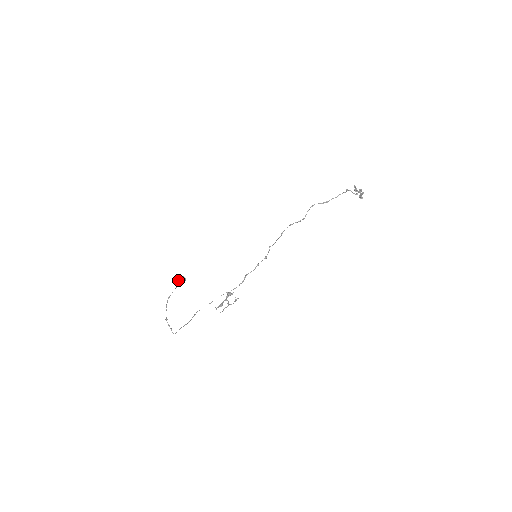
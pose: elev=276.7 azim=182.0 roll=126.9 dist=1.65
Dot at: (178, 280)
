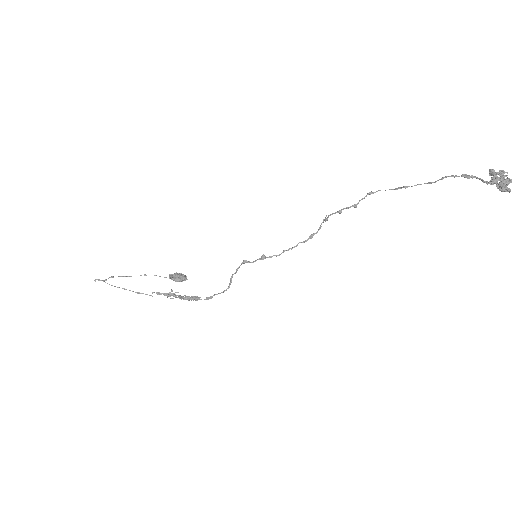
Dot at: (175, 274)
